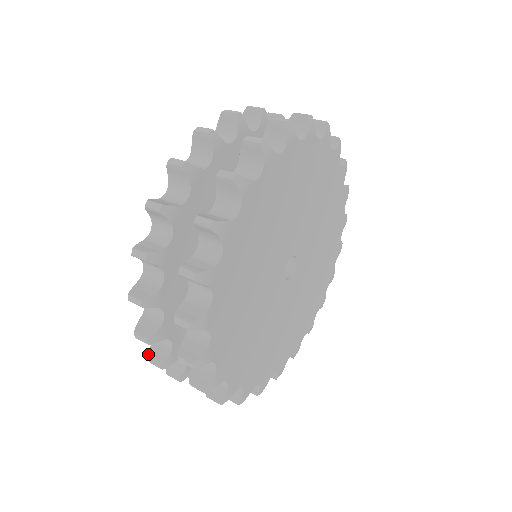
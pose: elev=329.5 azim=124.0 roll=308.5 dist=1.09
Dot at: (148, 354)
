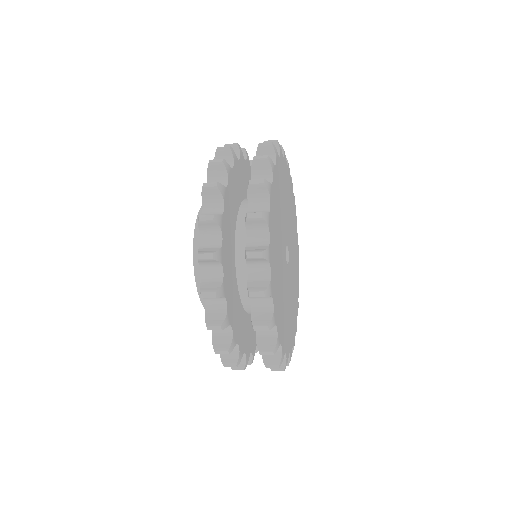
Dot at: (200, 289)
